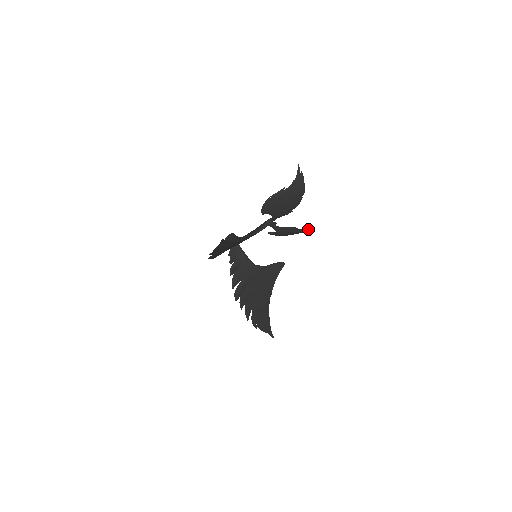
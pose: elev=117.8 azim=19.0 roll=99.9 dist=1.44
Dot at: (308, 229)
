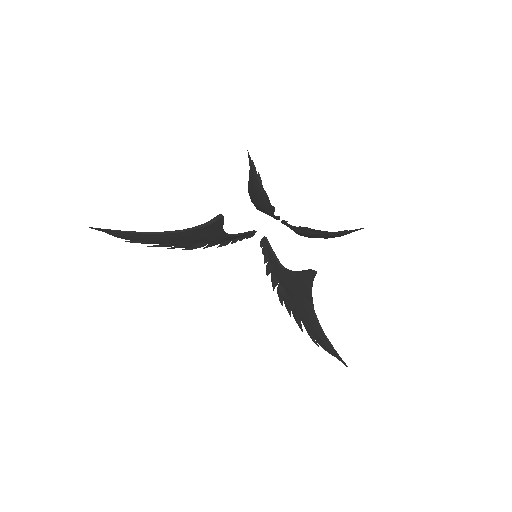
Dot at: (336, 232)
